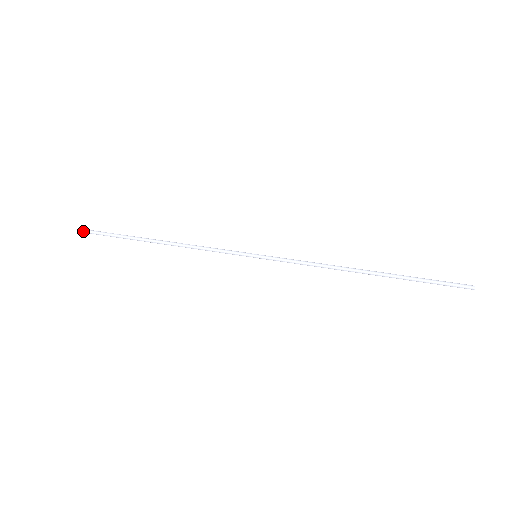
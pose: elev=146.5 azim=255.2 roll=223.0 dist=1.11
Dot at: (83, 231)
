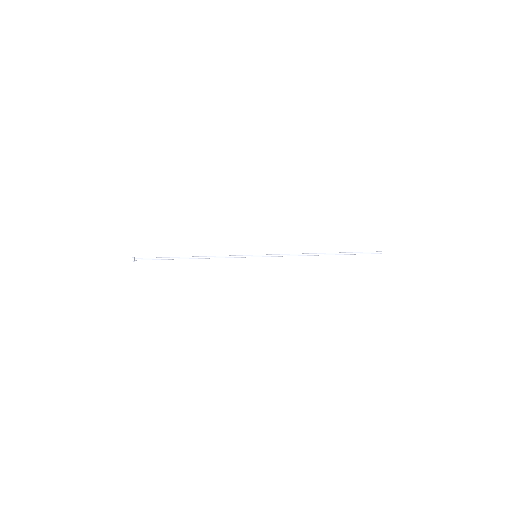
Dot at: (134, 261)
